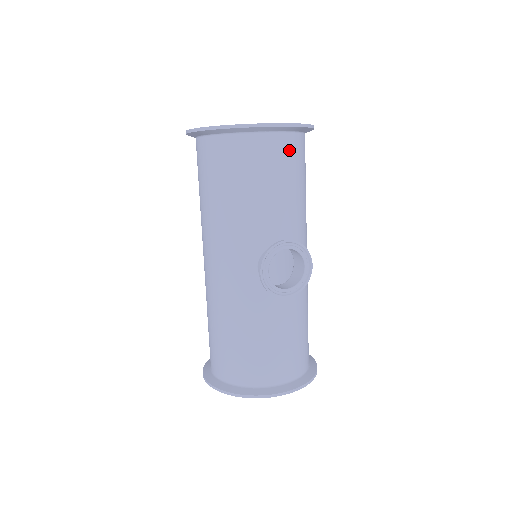
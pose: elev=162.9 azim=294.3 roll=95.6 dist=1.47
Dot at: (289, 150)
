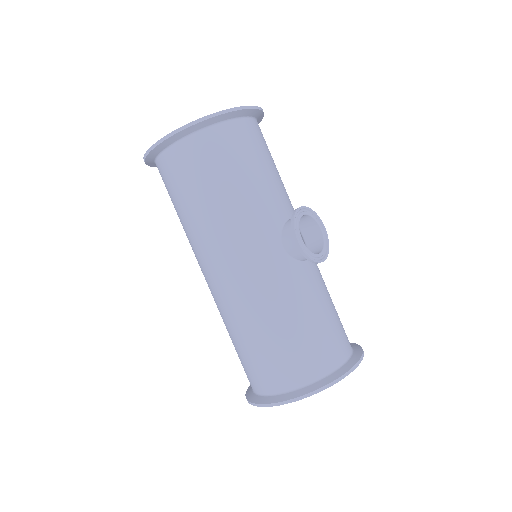
Dot at: (260, 134)
